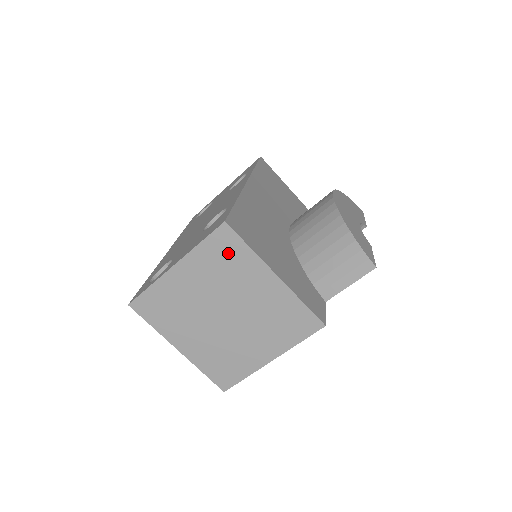
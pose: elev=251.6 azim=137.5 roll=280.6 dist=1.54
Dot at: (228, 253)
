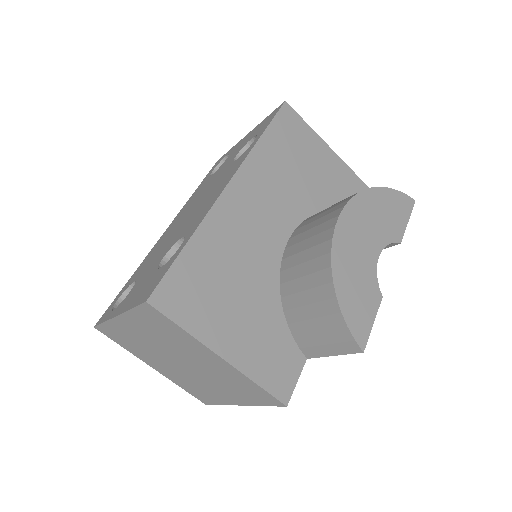
Dot at: (162, 325)
